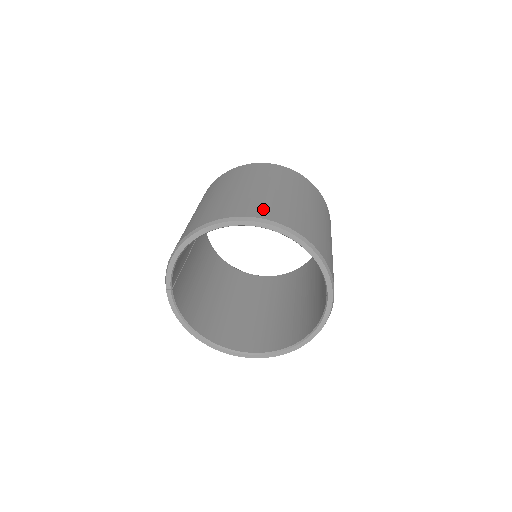
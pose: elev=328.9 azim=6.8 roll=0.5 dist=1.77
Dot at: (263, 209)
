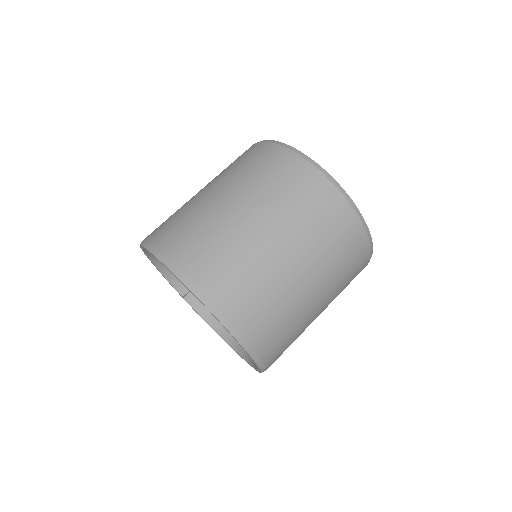
Dot at: (161, 227)
